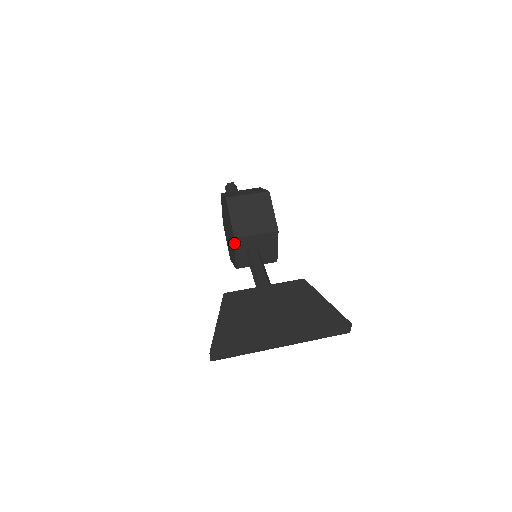
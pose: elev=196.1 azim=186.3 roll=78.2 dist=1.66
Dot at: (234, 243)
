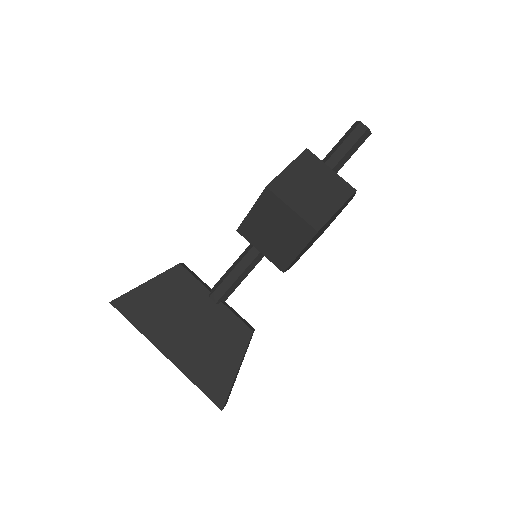
Dot at: occluded
